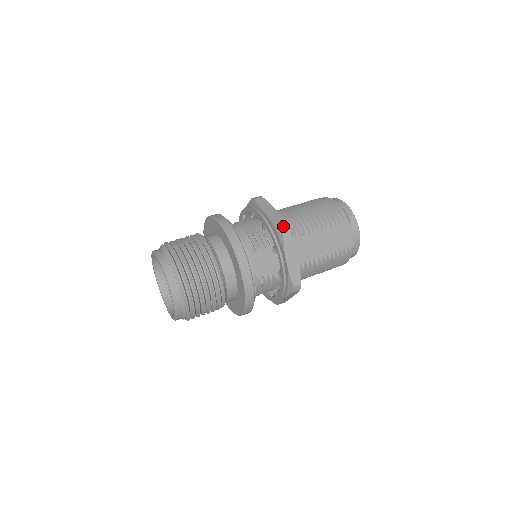
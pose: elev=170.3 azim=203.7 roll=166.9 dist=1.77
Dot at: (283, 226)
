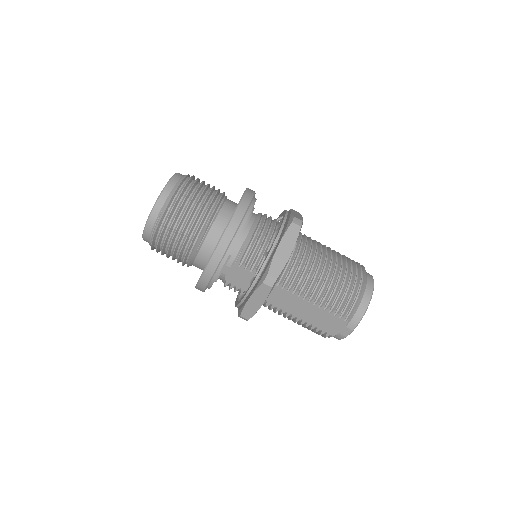
Dot at: (272, 276)
